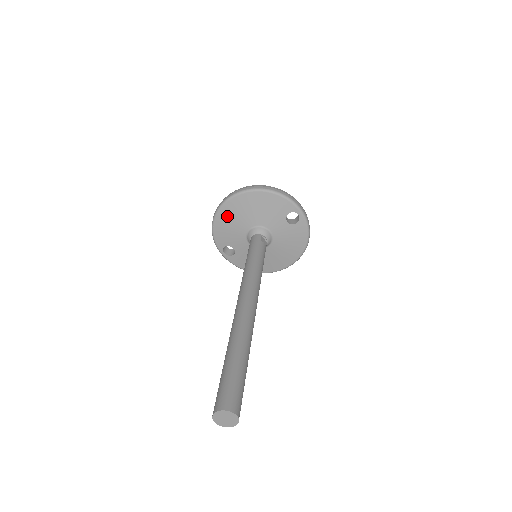
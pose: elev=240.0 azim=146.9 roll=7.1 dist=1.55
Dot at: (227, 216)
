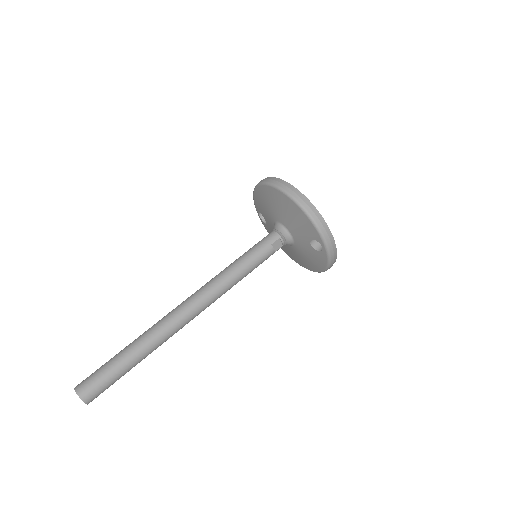
Dot at: (264, 195)
